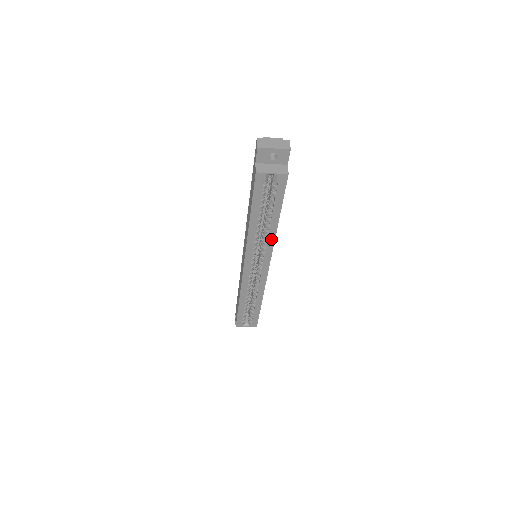
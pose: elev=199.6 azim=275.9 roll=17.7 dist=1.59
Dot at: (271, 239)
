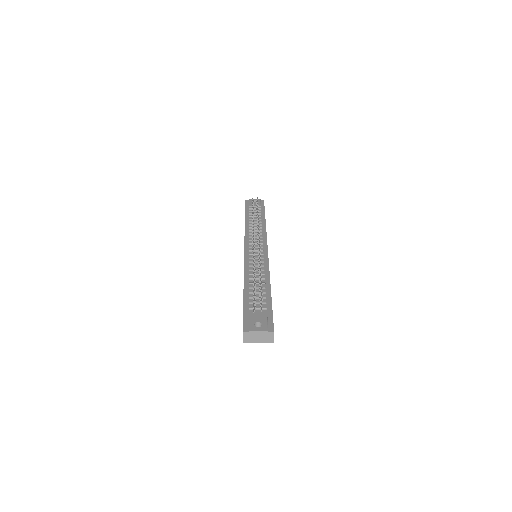
Dot at: occluded
